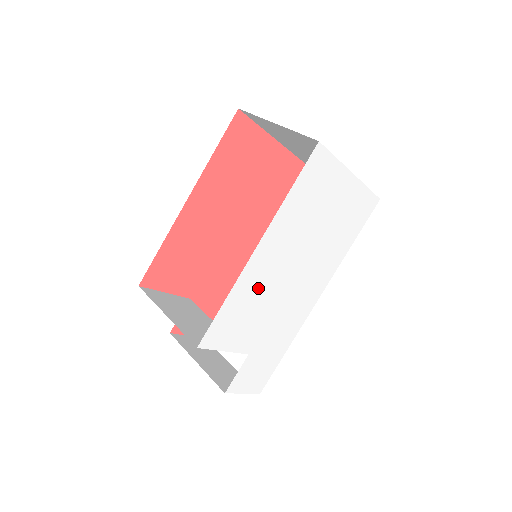
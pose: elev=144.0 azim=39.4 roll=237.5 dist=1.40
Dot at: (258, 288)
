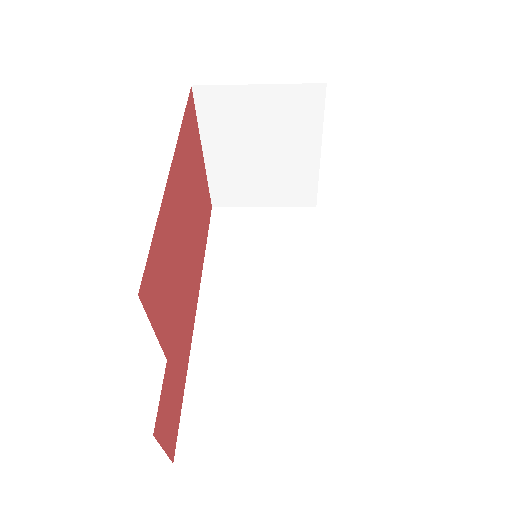
Dot at: occluded
